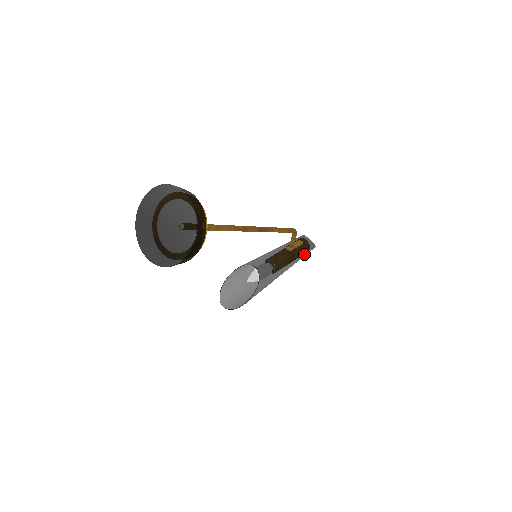
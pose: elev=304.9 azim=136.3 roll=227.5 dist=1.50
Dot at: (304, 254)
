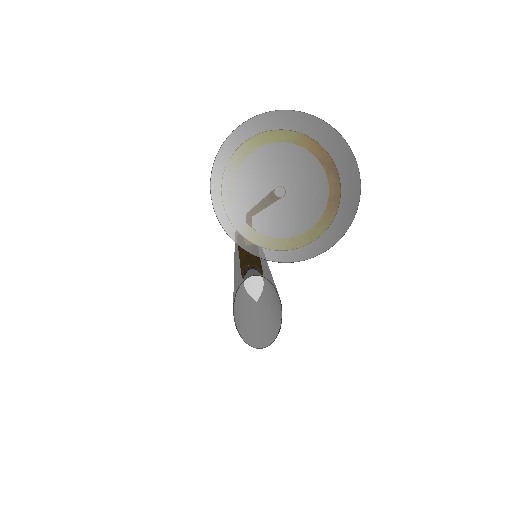
Dot at: occluded
